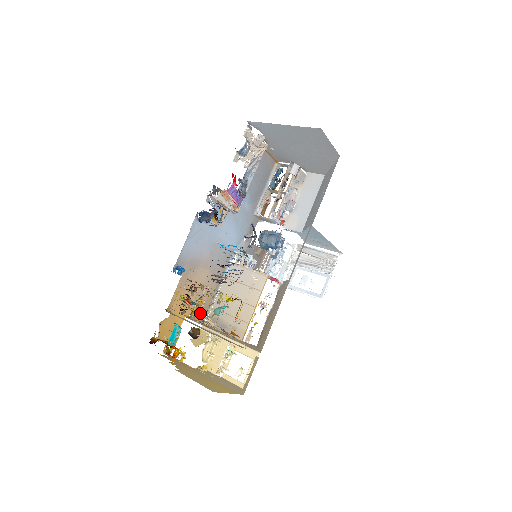
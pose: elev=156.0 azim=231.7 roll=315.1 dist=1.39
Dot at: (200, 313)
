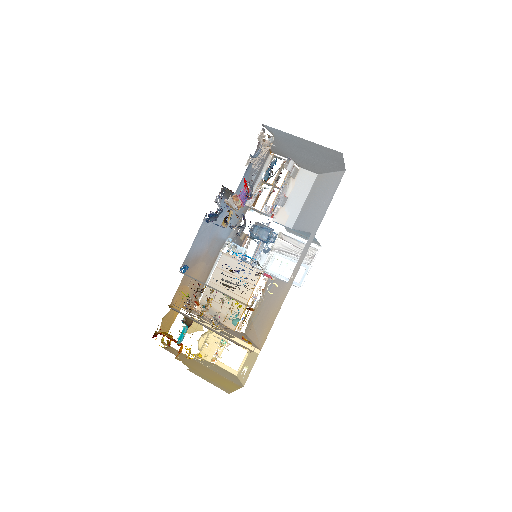
Dot at: occluded
